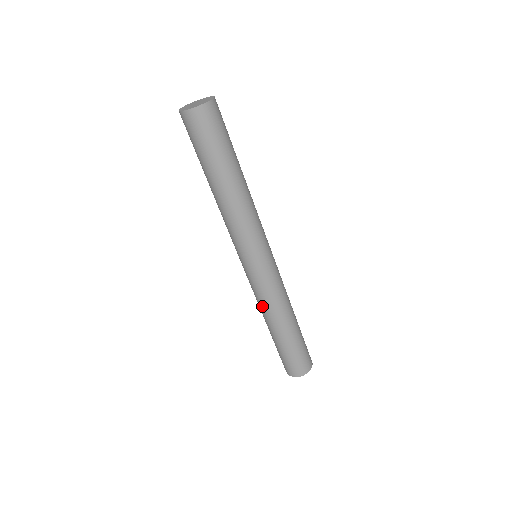
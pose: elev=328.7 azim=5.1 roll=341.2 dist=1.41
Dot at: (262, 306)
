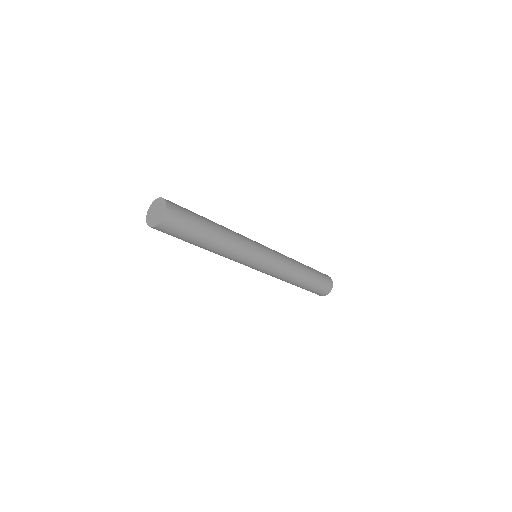
Dot at: occluded
